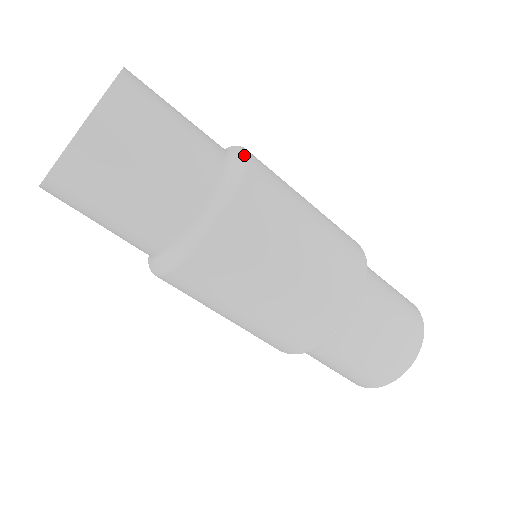
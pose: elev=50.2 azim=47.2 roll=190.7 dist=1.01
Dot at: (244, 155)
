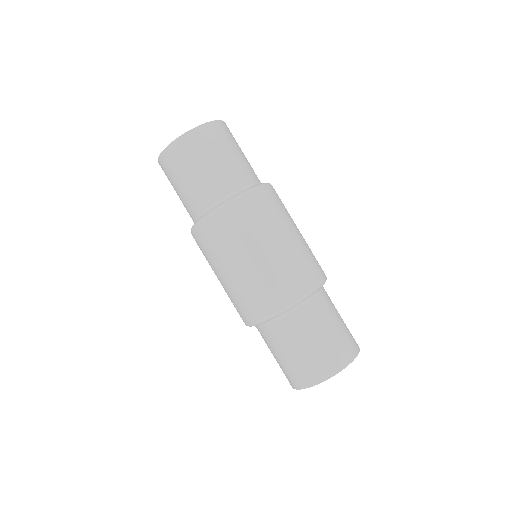
Dot at: occluded
